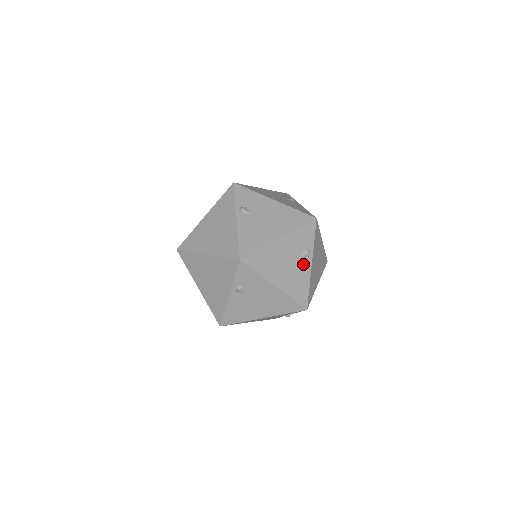
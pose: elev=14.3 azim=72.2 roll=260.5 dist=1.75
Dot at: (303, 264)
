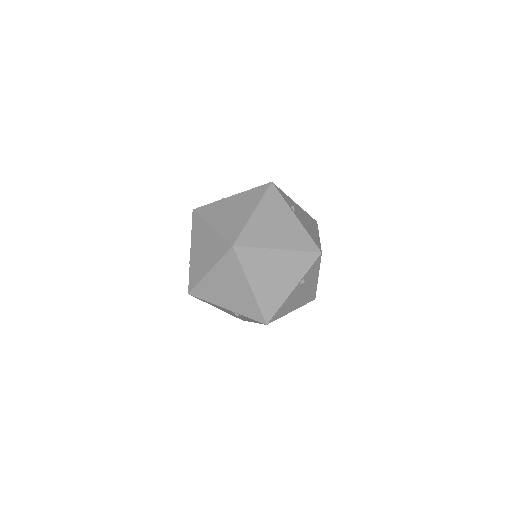
Dot at: occluded
